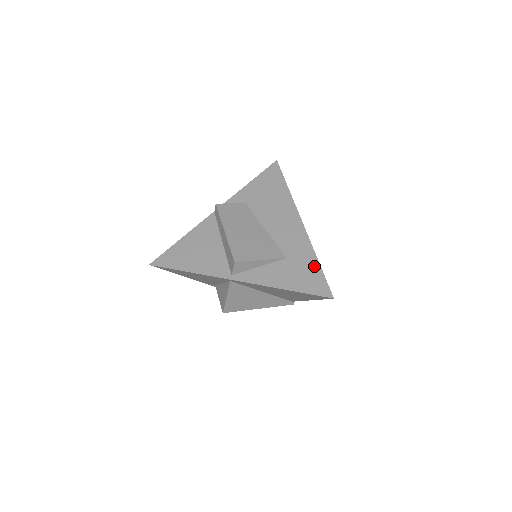
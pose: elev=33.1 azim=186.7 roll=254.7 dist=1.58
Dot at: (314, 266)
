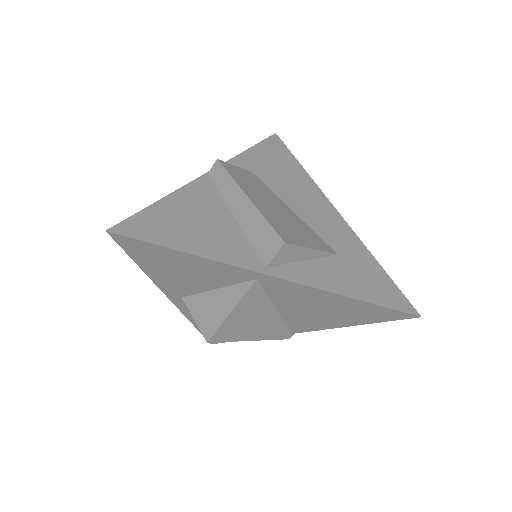
Dot at: (377, 270)
